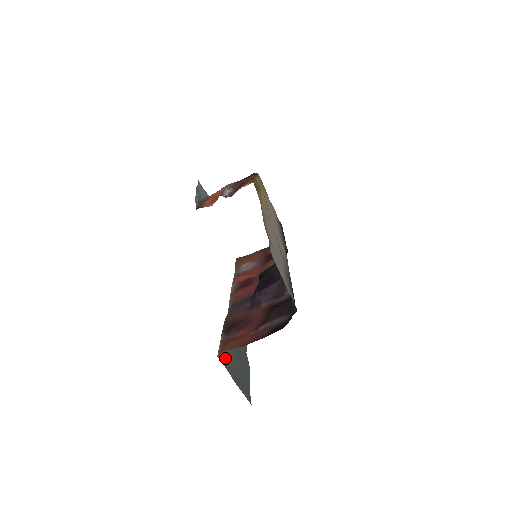
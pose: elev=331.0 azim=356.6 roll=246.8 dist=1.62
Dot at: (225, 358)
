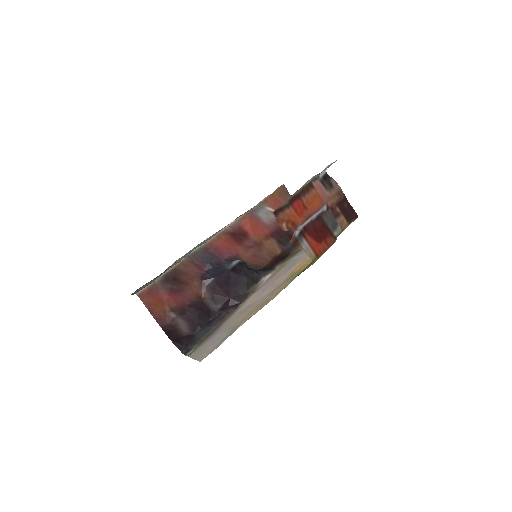
Dot at: occluded
